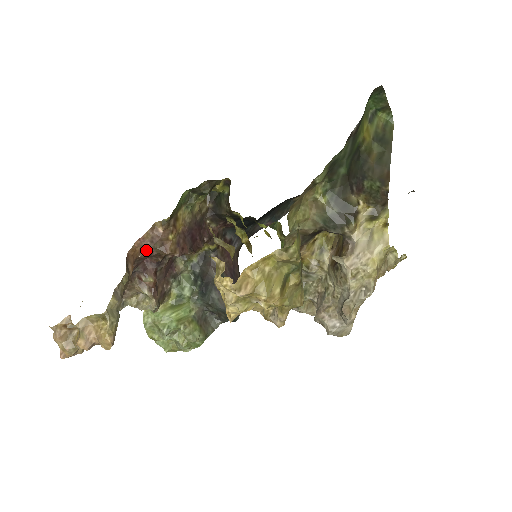
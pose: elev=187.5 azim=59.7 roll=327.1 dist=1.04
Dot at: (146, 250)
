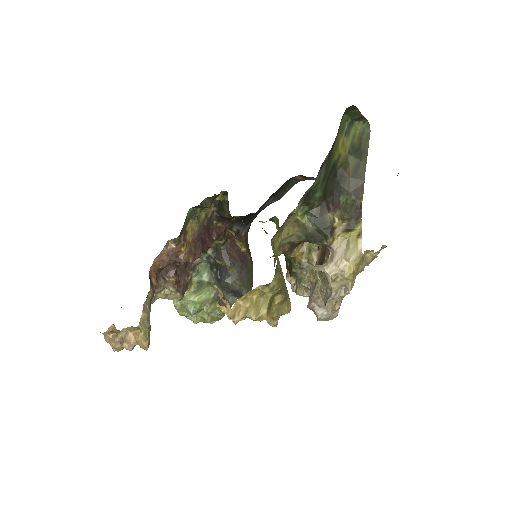
Dot at: (164, 262)
